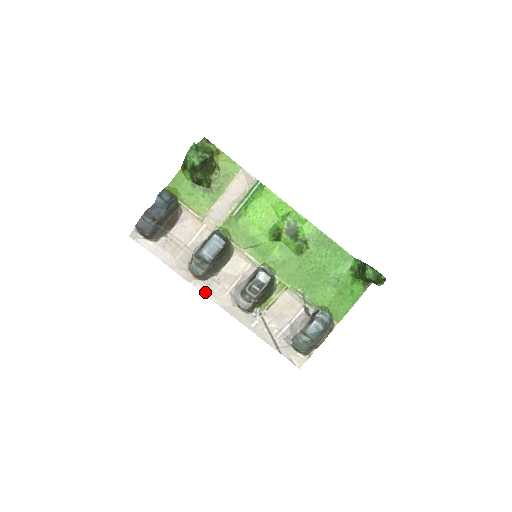
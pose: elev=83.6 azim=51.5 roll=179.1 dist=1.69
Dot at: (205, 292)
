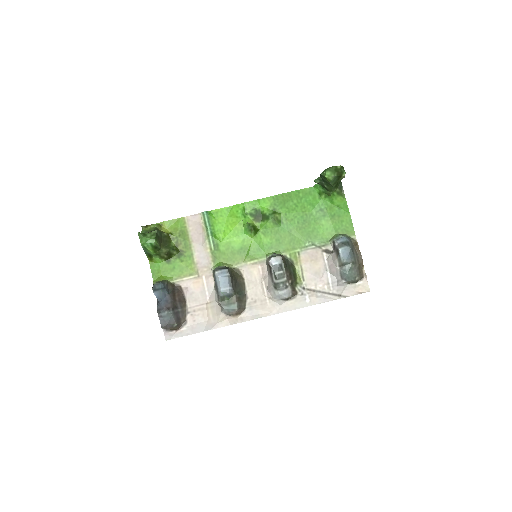
Dot at: (254, 317)
